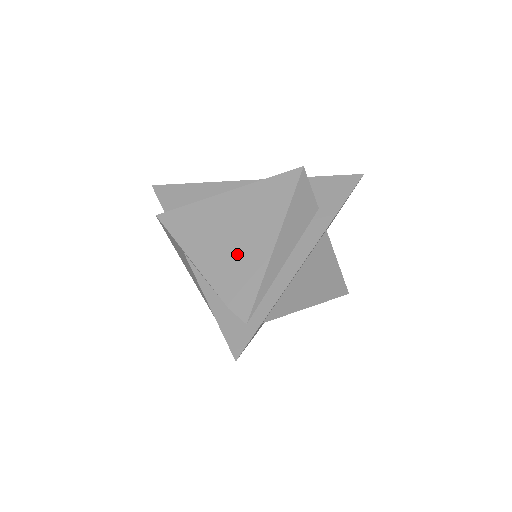
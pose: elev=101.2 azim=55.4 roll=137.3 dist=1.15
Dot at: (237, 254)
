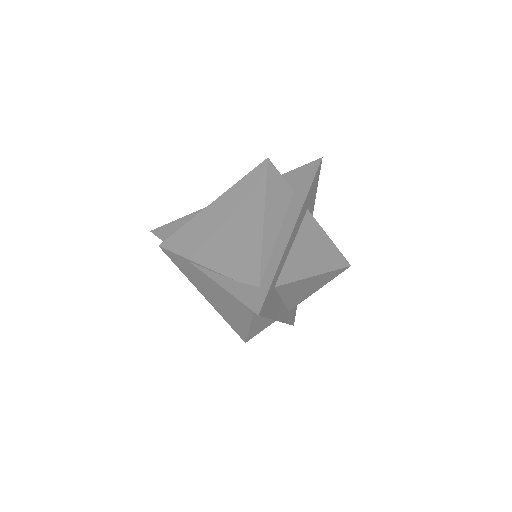
Dot at: (234, 240)
